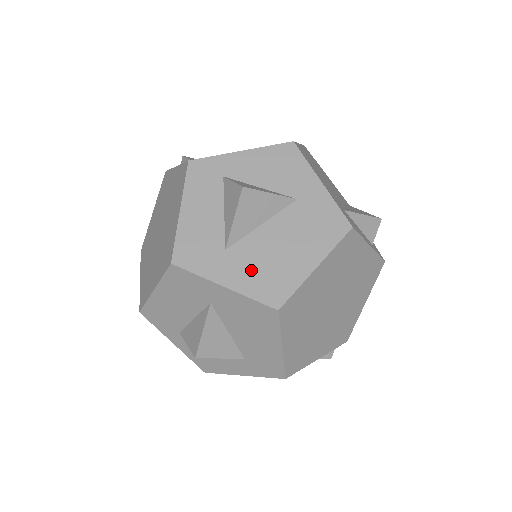
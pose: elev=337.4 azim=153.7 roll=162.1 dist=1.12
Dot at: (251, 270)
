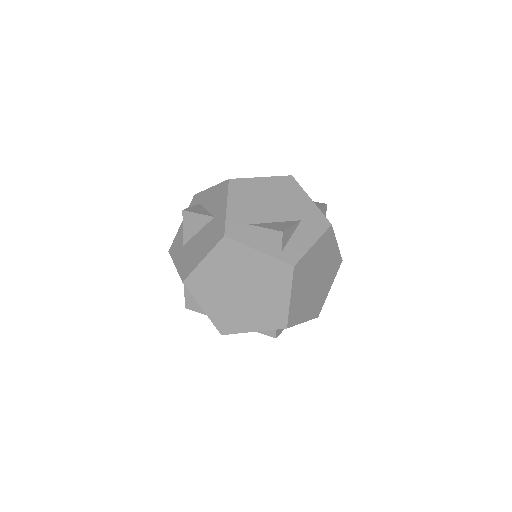
Dot at: (185, 258)
